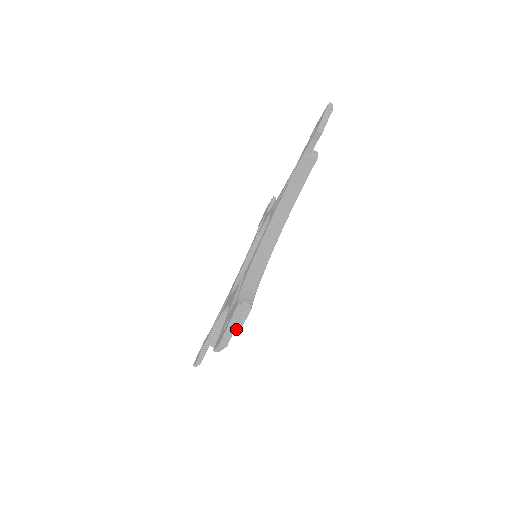
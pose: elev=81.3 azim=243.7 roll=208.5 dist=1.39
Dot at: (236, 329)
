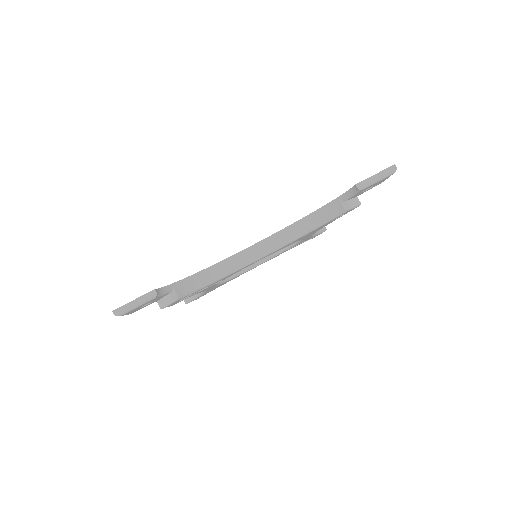
Dot at: (161, 306)
